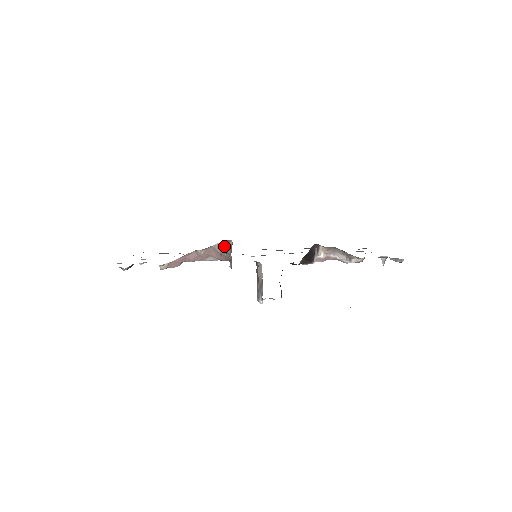
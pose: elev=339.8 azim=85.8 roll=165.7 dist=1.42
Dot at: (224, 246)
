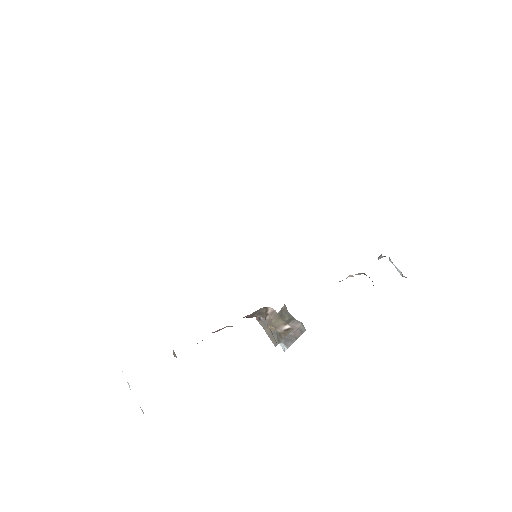
Dot at: (264, 312)
